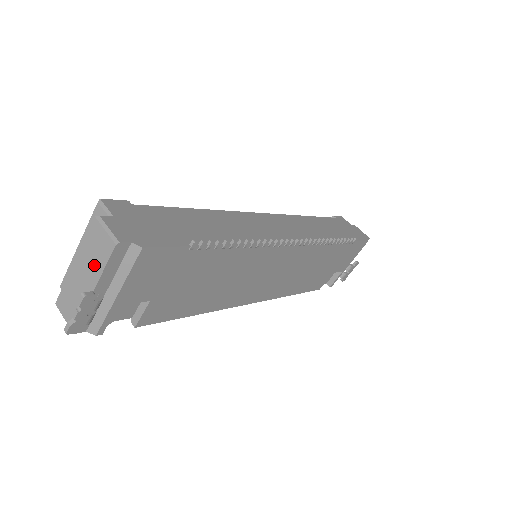
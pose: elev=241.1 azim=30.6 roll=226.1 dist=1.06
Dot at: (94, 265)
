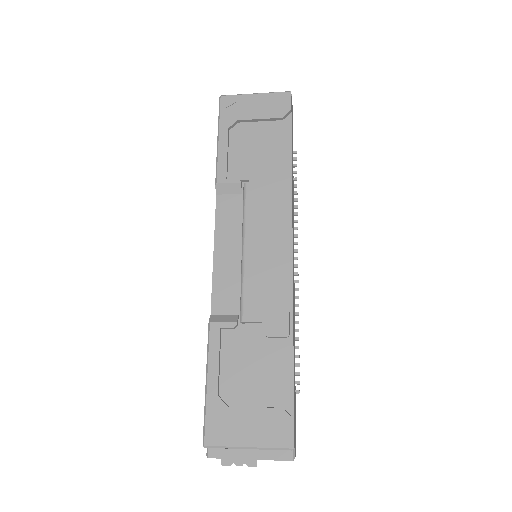
Dot at: occluded
